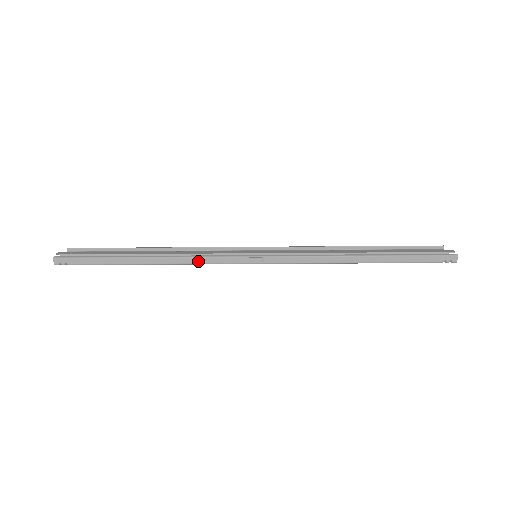
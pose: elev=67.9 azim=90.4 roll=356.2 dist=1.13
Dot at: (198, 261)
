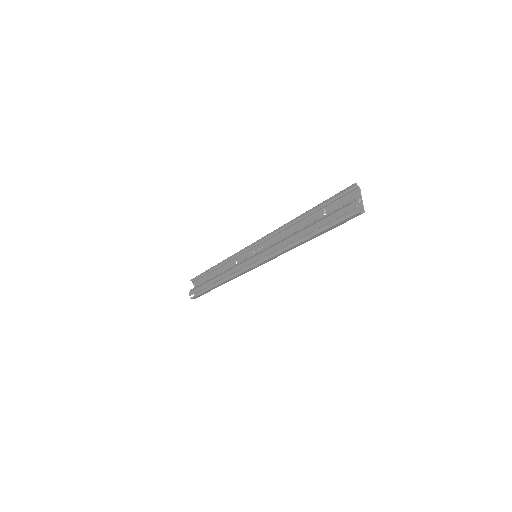
Dot at: (235, 277)
